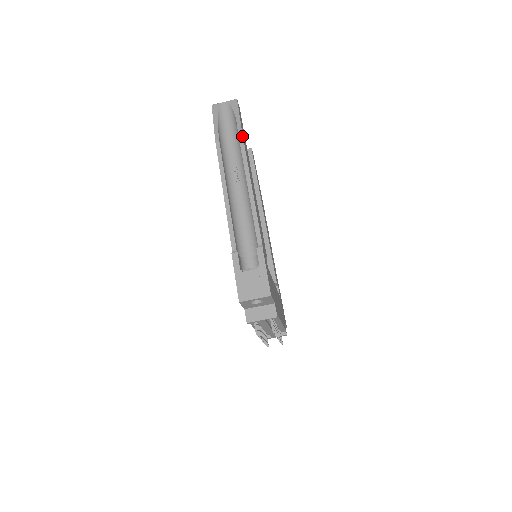
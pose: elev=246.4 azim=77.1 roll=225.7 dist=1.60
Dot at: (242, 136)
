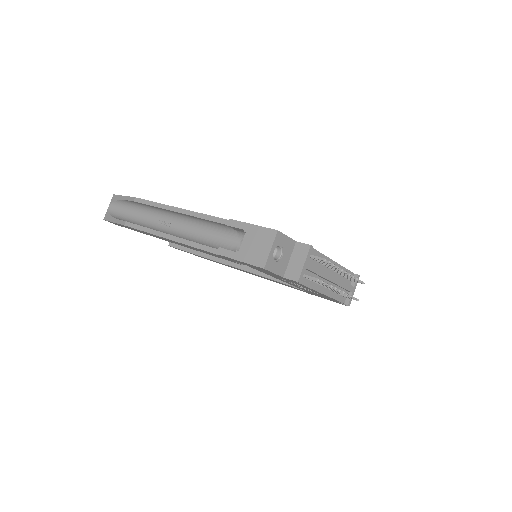
Dot at: (136, 198)
